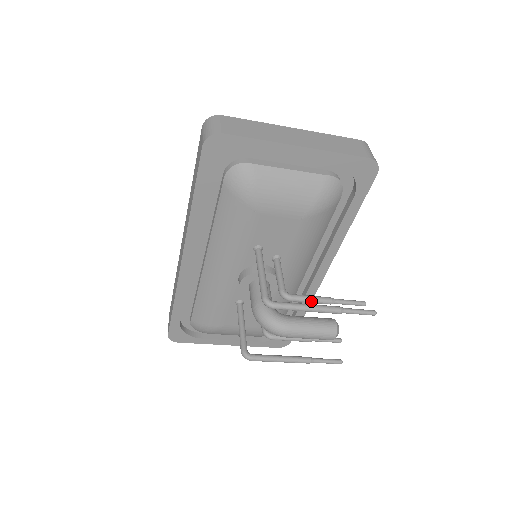
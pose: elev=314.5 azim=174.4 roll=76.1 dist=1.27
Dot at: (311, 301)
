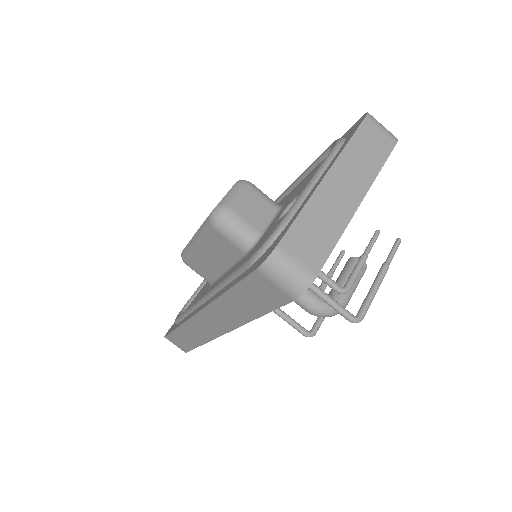
Dot at: occluded
